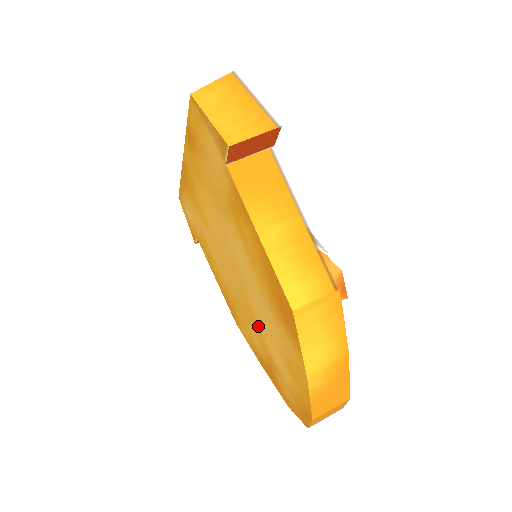
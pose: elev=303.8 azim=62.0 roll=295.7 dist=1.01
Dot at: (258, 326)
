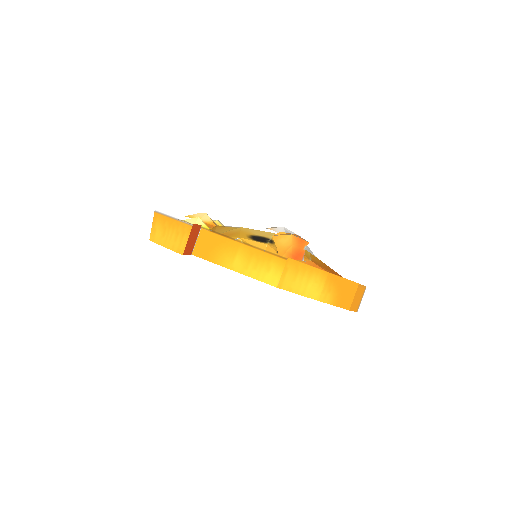
Dot at: occluded
